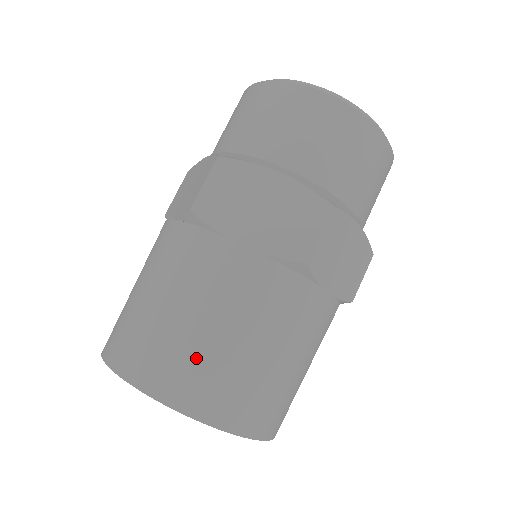
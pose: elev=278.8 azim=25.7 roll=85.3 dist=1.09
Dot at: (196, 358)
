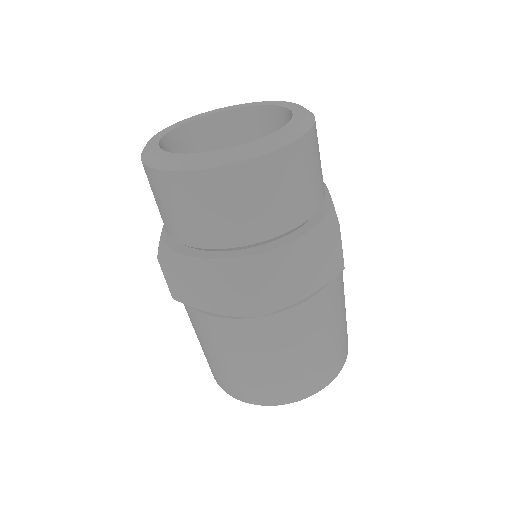
Dot at: (240, 380)
